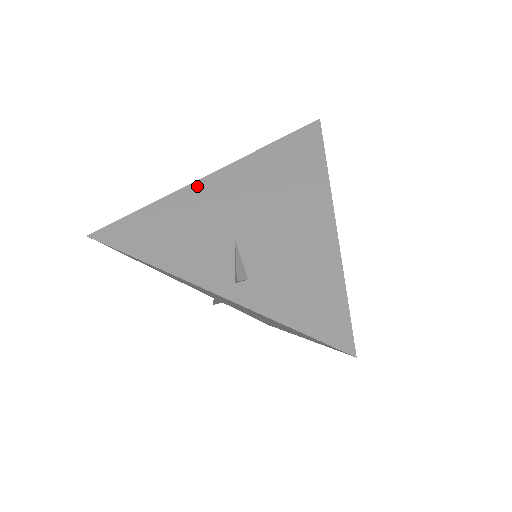
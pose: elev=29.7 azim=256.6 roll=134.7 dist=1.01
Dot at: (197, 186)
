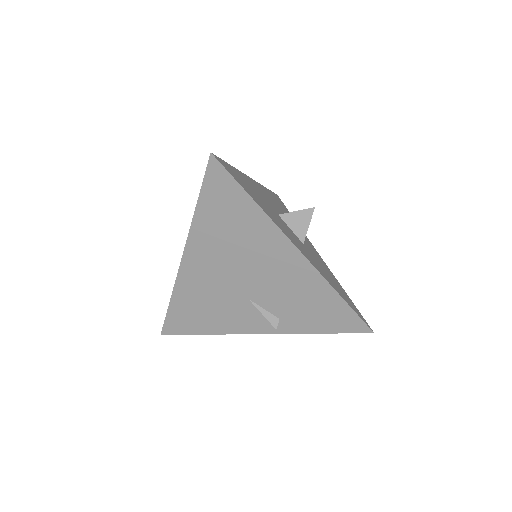
Dot at: occluded
